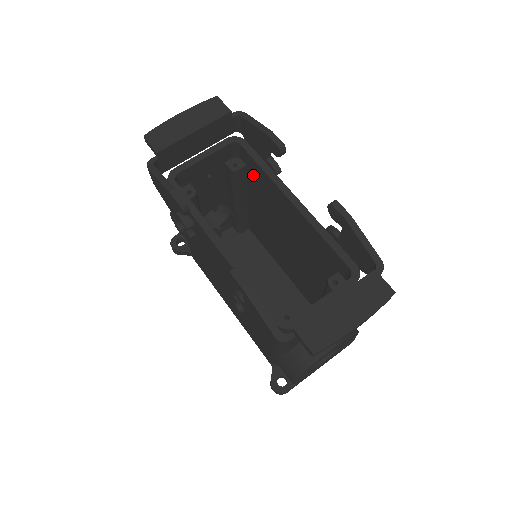
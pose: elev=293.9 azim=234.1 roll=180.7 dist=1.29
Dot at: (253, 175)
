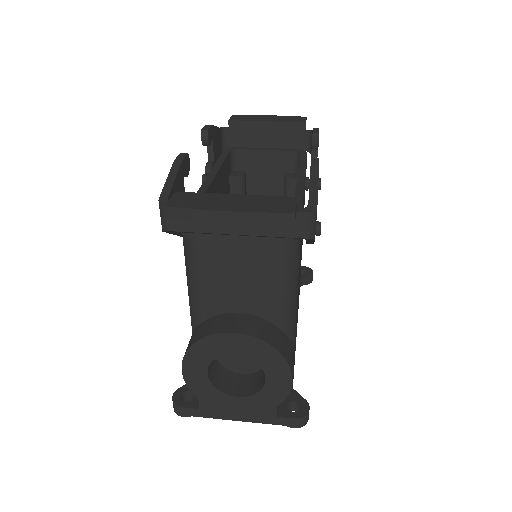
Dot at: occluded
